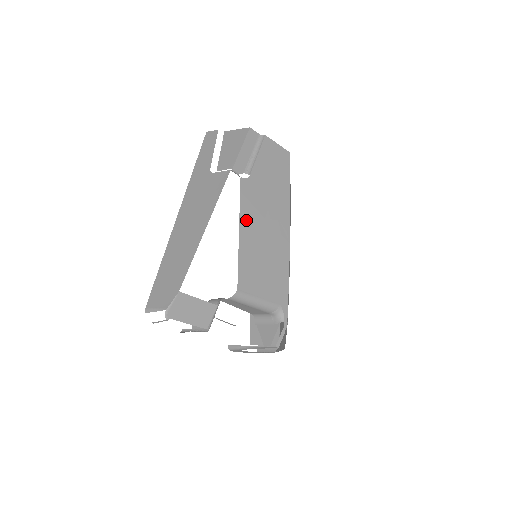
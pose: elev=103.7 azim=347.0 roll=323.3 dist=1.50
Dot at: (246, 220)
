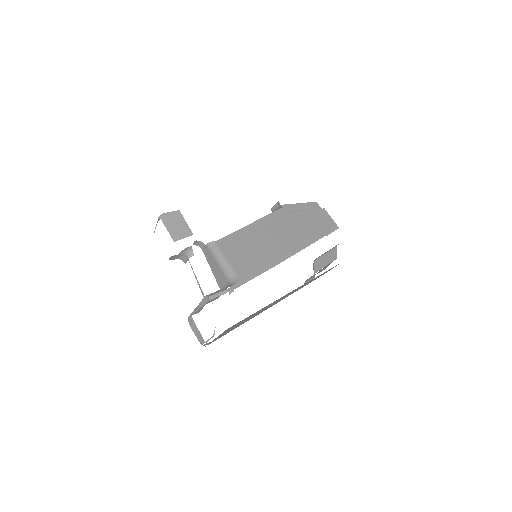
Dot at: (263, 224)
